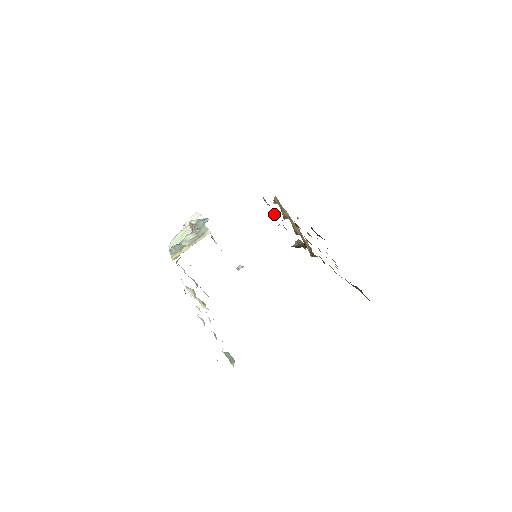
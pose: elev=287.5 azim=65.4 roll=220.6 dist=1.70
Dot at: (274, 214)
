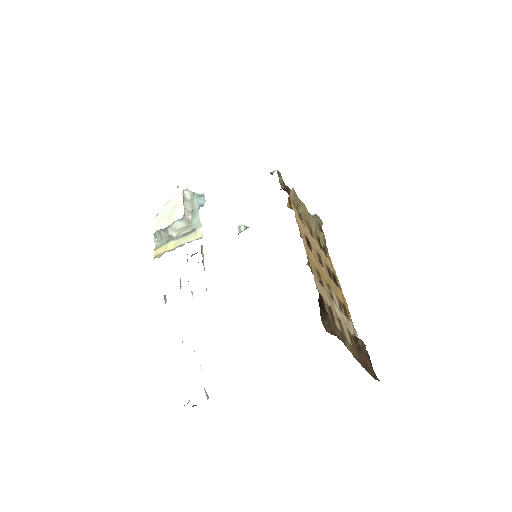
Dot at: occluded
